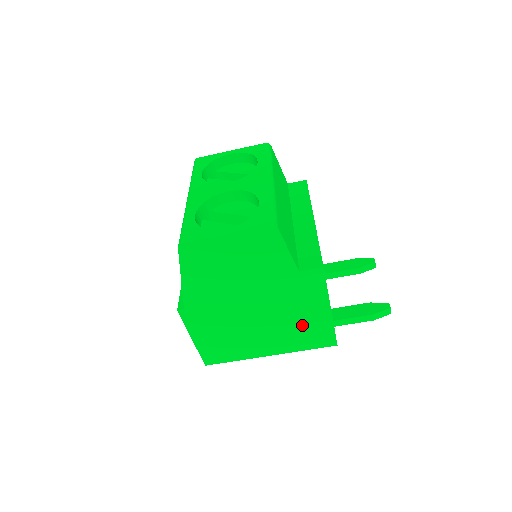
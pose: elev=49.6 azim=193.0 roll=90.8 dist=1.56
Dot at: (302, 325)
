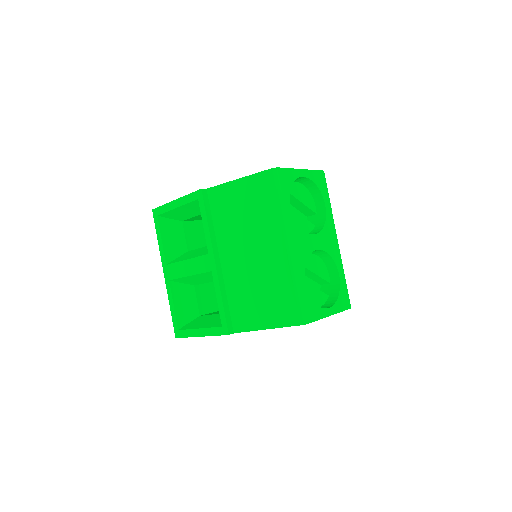
Dot at: occluded
